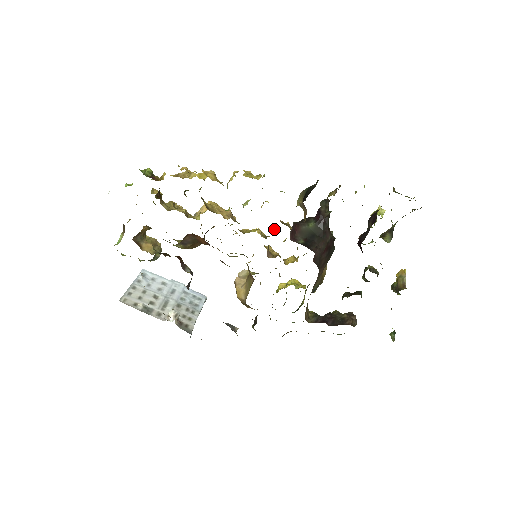
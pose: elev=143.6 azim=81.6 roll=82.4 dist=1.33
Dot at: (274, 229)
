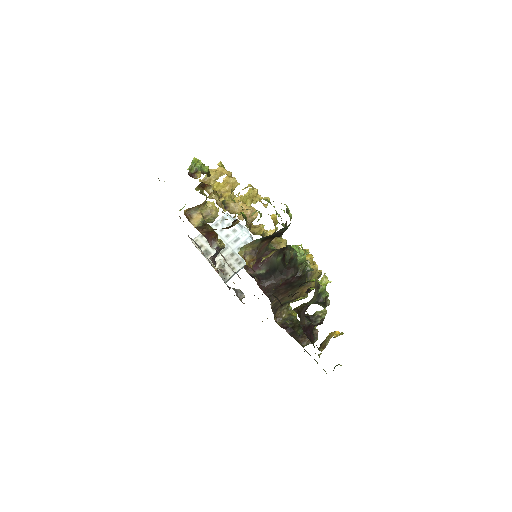
Dot at: occluded
